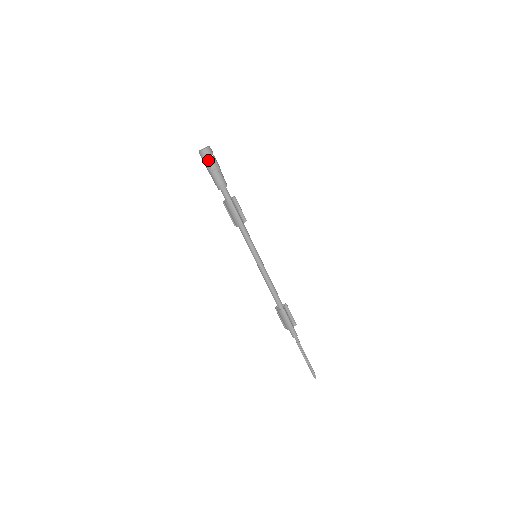
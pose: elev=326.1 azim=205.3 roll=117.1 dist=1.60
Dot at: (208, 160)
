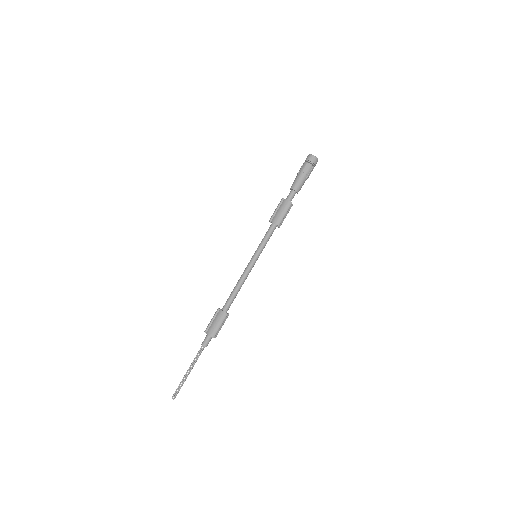
Dot at: (310, 165)
